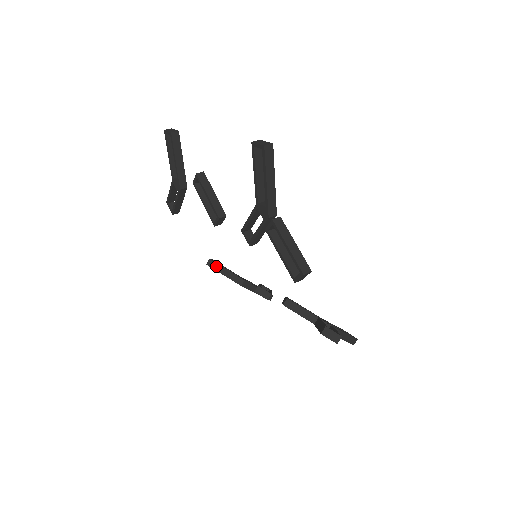
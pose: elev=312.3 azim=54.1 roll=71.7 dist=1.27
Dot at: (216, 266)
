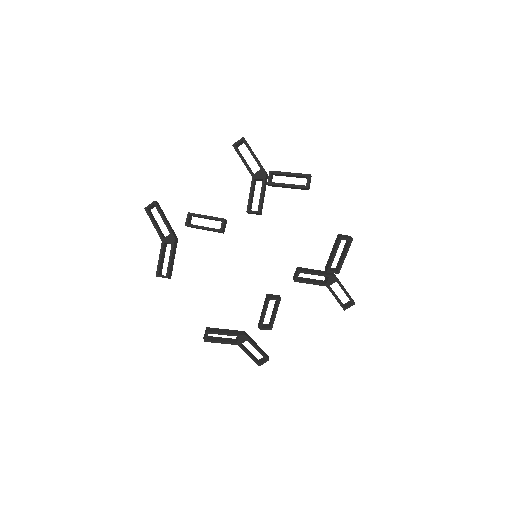
Dot at: (215, 330)
